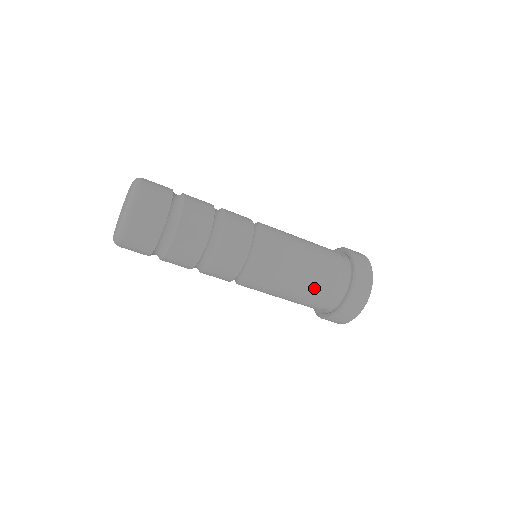
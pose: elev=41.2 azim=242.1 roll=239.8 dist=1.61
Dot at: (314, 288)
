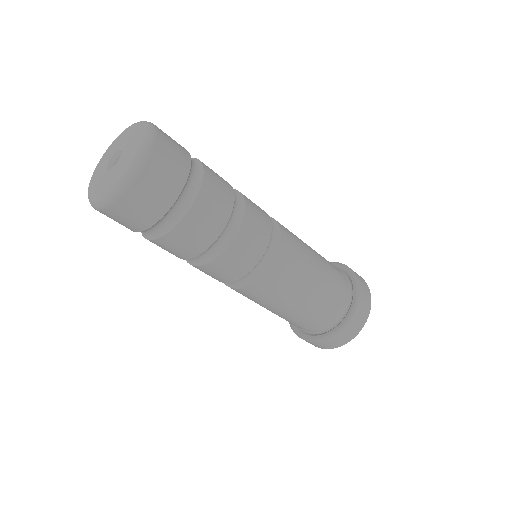
Dot at: (324, 294)
